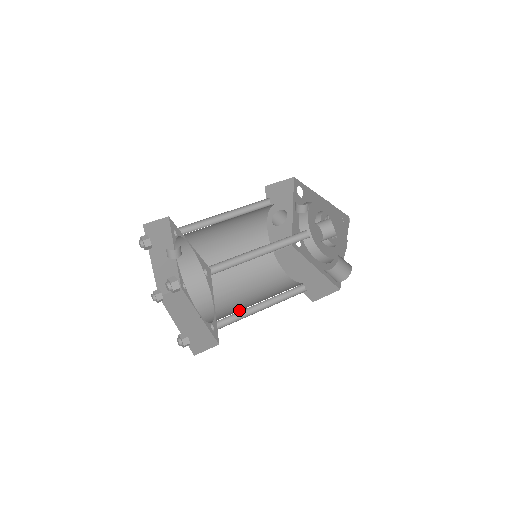
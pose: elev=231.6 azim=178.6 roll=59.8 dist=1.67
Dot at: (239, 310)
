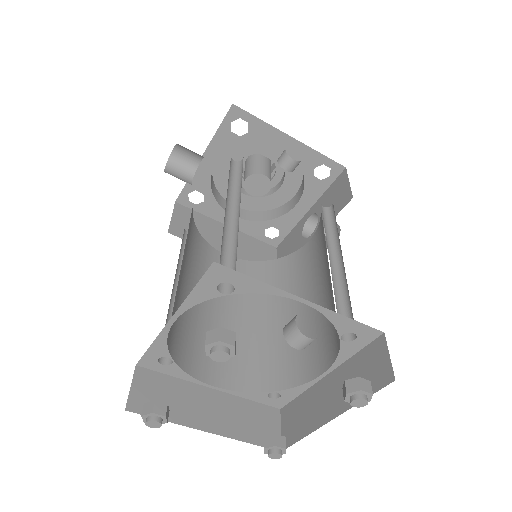
Dot at: (269, 346)
